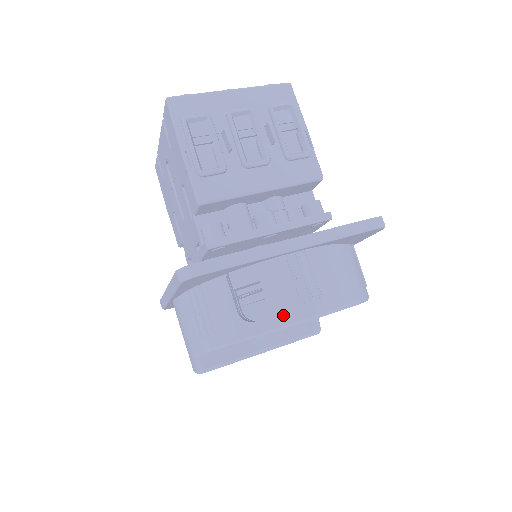
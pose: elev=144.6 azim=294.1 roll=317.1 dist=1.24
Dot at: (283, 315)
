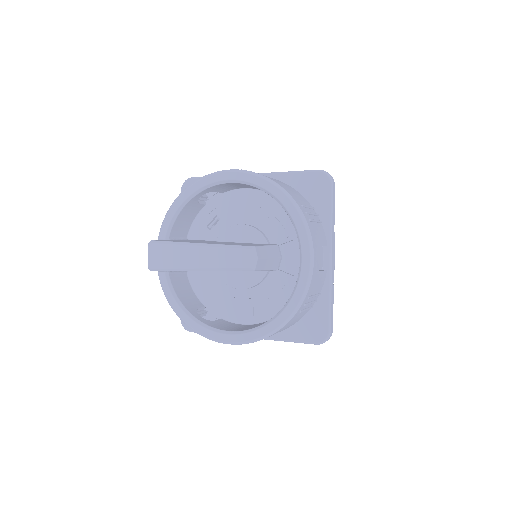
Dot at: occluded
